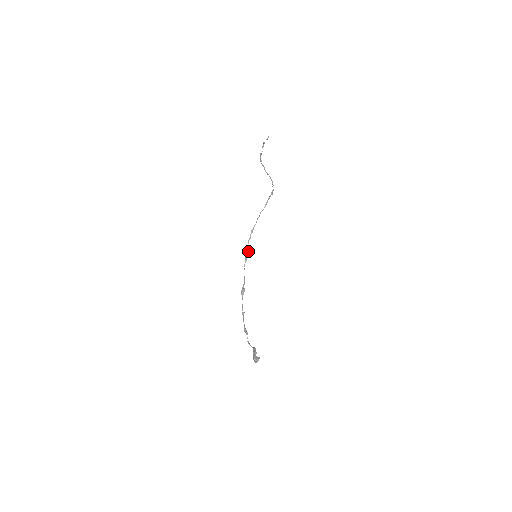
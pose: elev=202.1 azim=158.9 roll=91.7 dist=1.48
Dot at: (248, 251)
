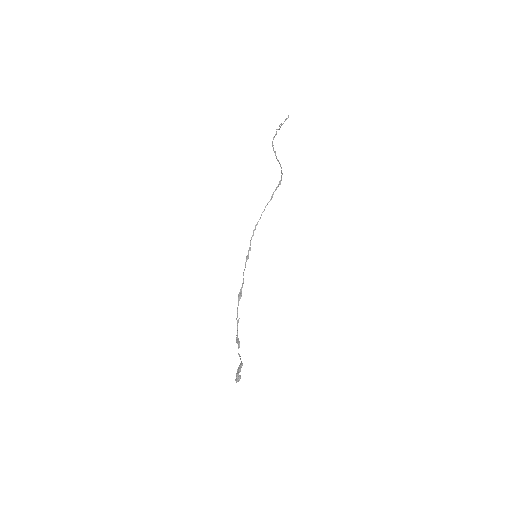
Dot at: (250, 249)
